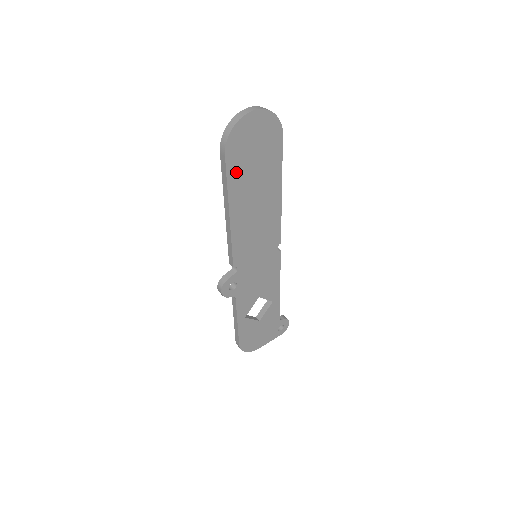
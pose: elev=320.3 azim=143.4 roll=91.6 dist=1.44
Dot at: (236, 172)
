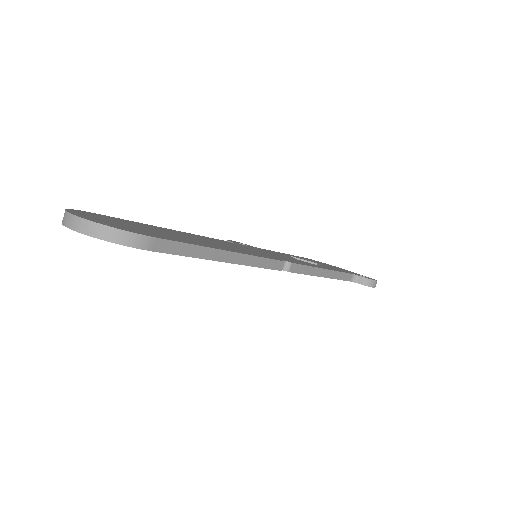
Dot at: occluded
